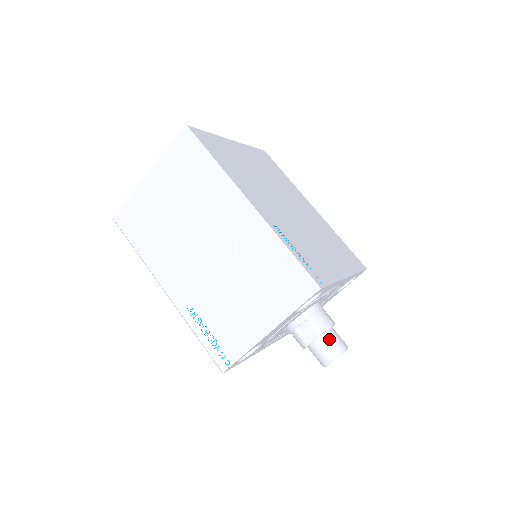
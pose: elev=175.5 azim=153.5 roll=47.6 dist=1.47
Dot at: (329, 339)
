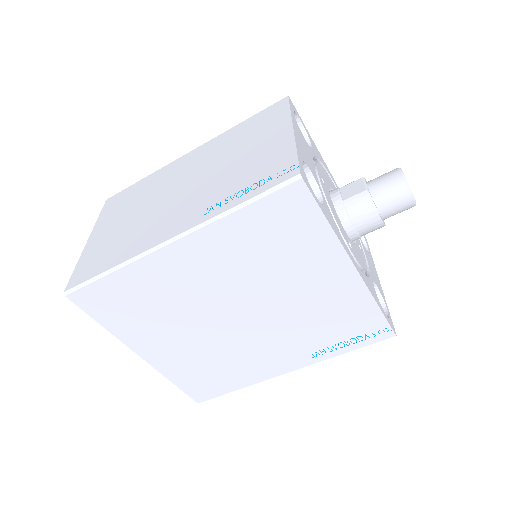
Dot at: occluded
